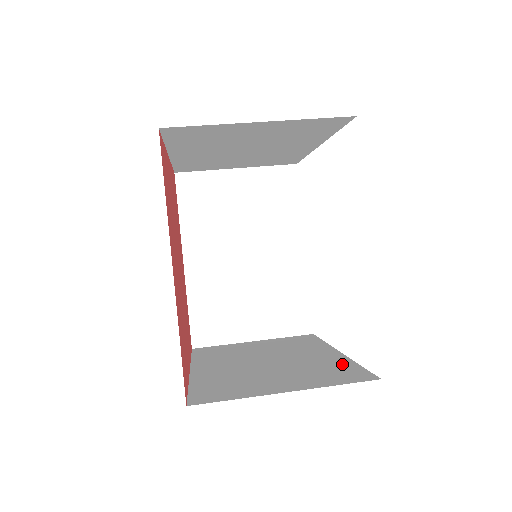
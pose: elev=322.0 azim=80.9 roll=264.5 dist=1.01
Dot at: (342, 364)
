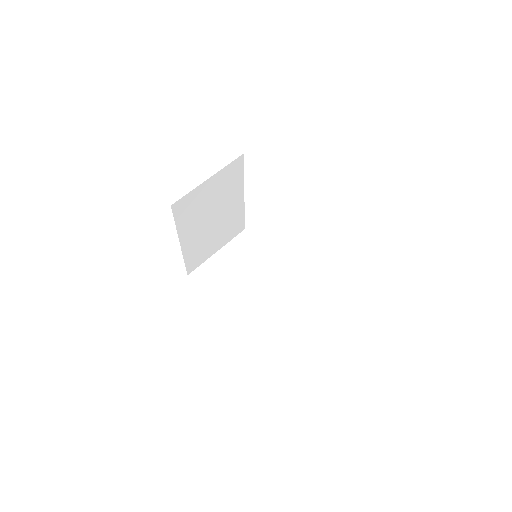
Dot at: (297, 281)
